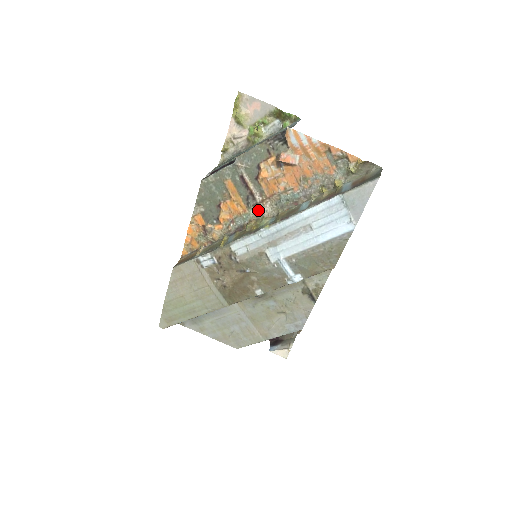
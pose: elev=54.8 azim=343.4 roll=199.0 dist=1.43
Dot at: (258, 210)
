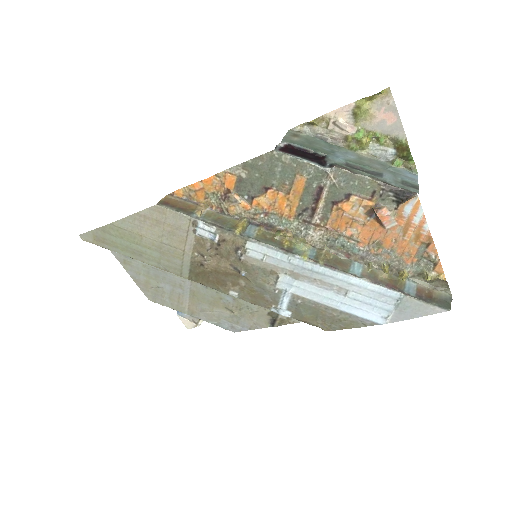
Dot at: (305, 228)
